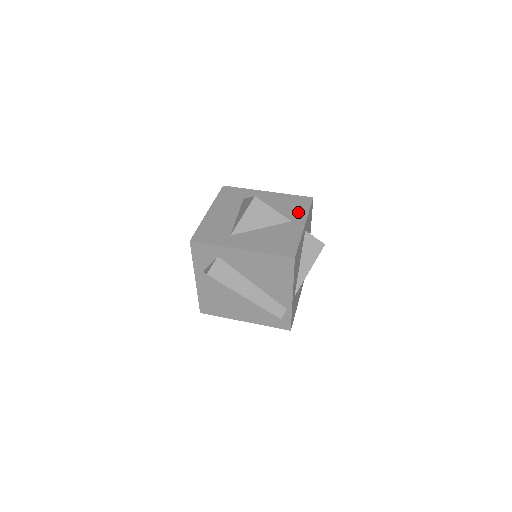
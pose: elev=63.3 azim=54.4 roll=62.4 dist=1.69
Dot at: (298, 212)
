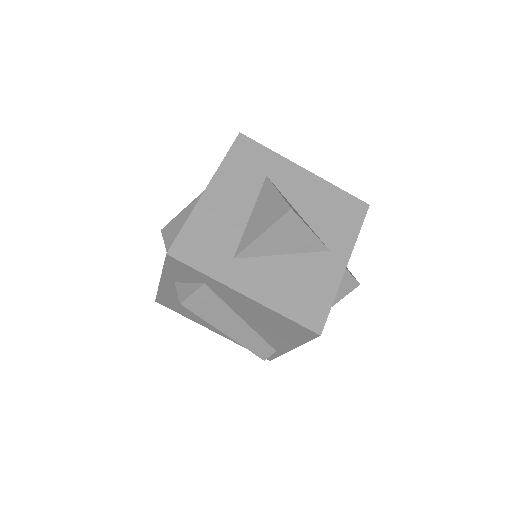
Dot at: (343, 232)
